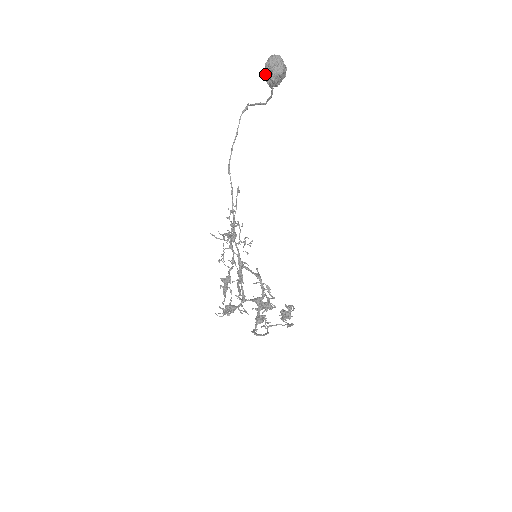
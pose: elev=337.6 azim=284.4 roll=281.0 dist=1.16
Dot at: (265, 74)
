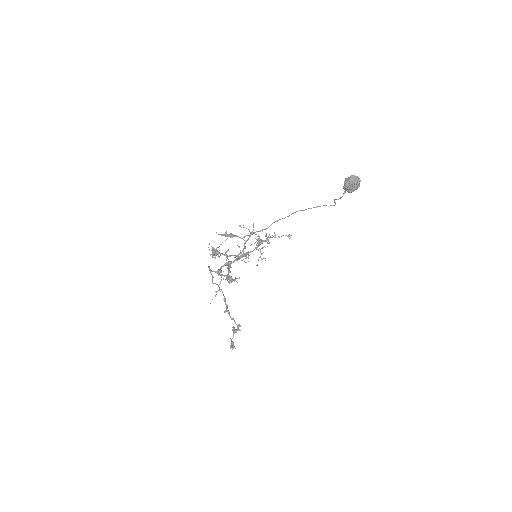
Dot at: (346, 179)
